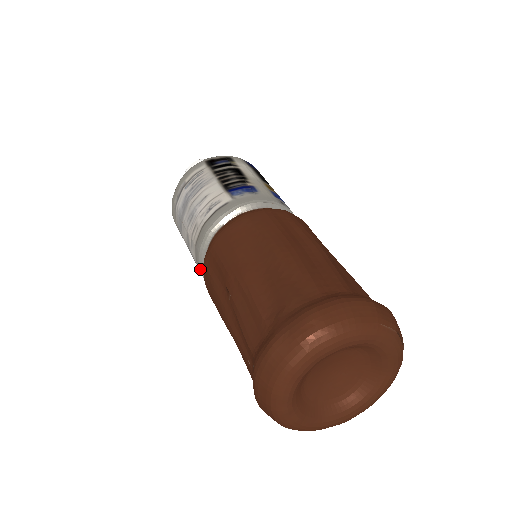
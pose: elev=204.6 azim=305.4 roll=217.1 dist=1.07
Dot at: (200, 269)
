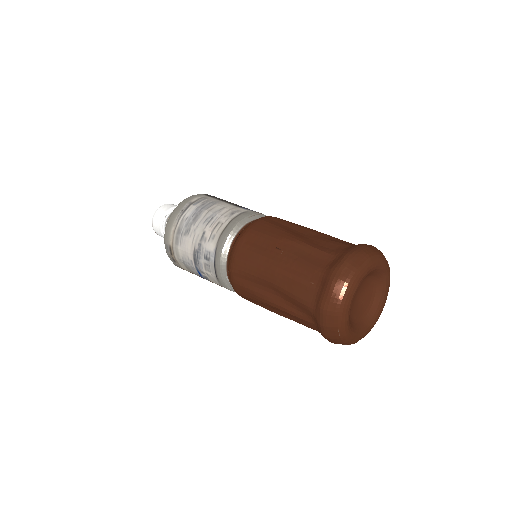
Dot at: (221, 253)
